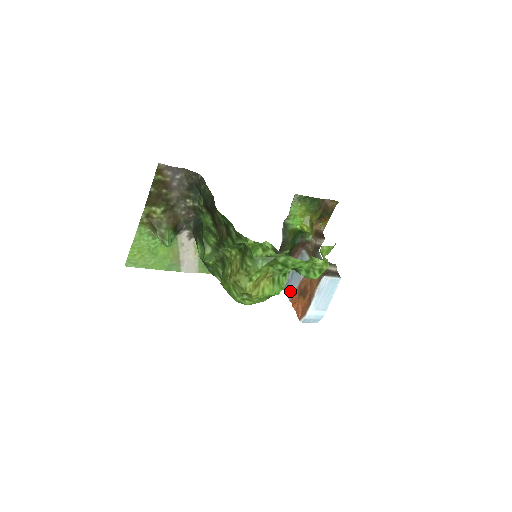
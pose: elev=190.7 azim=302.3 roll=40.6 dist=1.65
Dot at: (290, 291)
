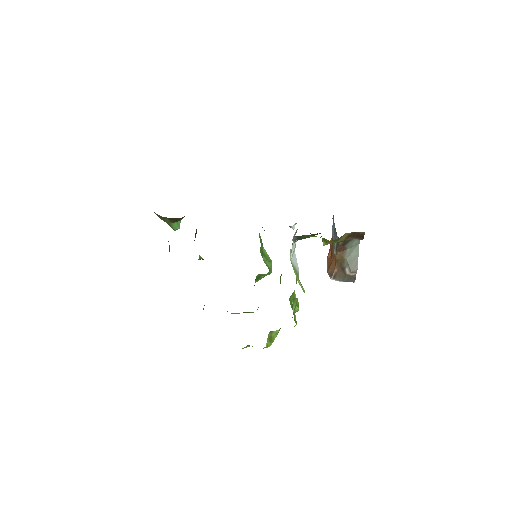
Dot at: occluded
